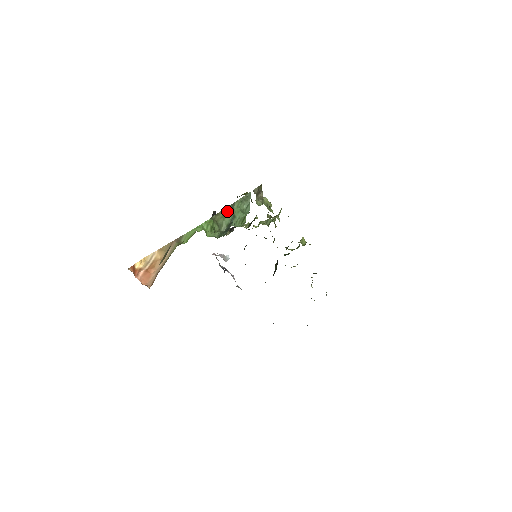
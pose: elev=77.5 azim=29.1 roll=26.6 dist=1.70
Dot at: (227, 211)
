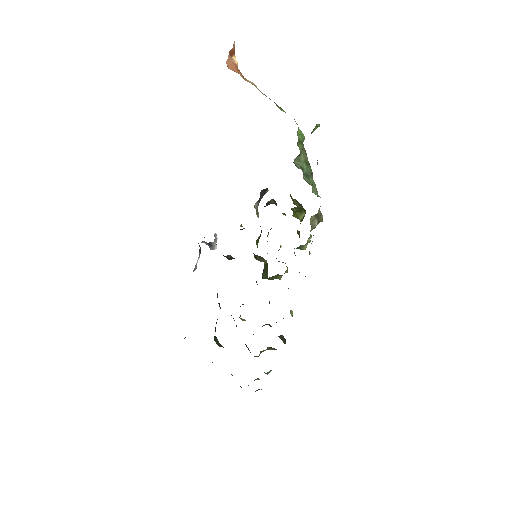
Dot at: (309, 166)
